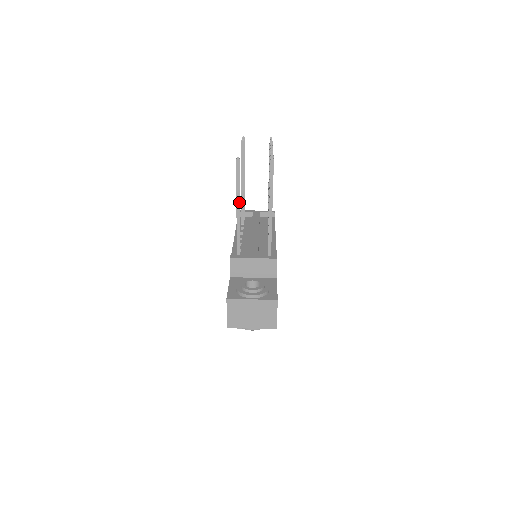
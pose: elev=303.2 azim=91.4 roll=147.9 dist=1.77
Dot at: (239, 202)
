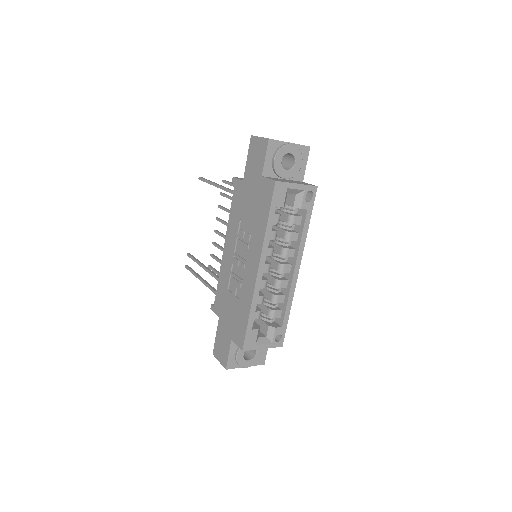
Dot at: (215, 183)
